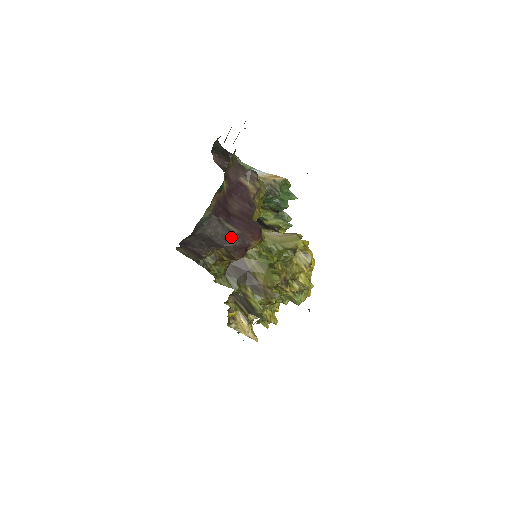
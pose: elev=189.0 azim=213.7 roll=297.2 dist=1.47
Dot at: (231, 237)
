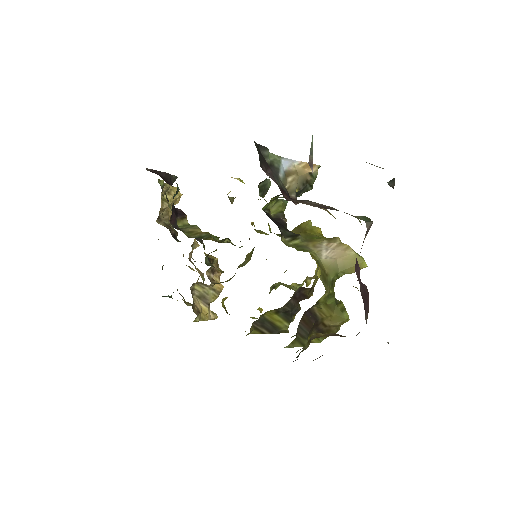
Dot at: occluded
